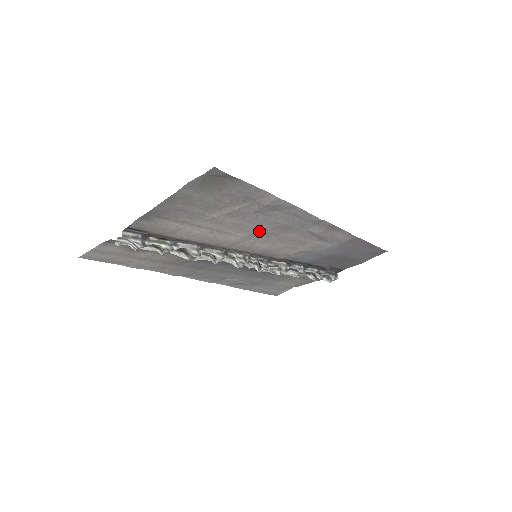
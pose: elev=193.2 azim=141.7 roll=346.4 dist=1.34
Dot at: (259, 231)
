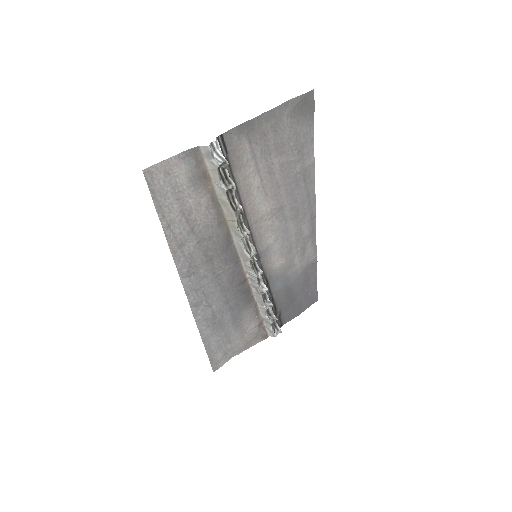
Dot at: (282, 207)
